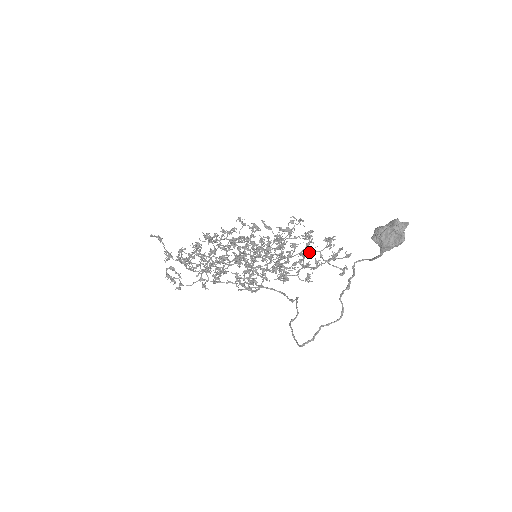
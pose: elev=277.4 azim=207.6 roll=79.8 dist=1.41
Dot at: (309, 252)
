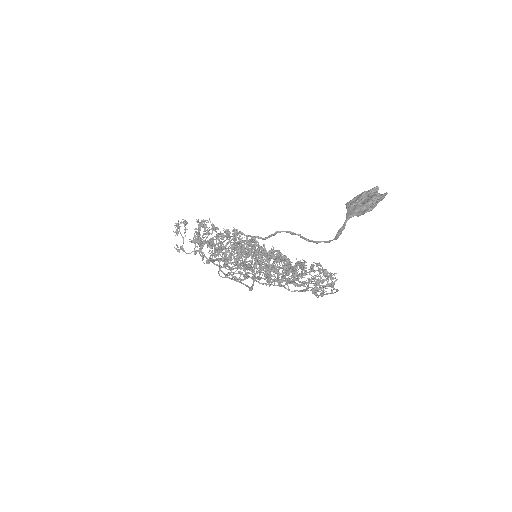
Dot at: occluded
